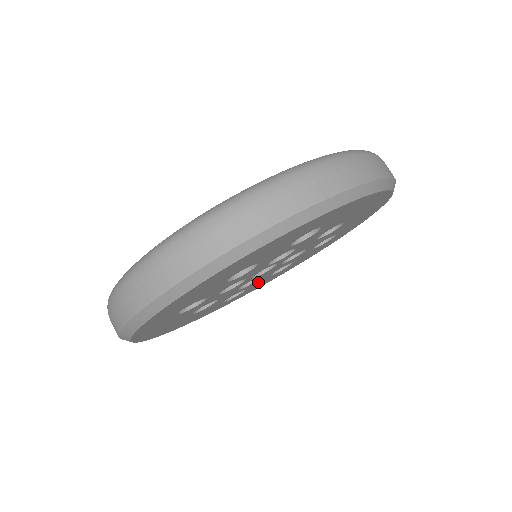
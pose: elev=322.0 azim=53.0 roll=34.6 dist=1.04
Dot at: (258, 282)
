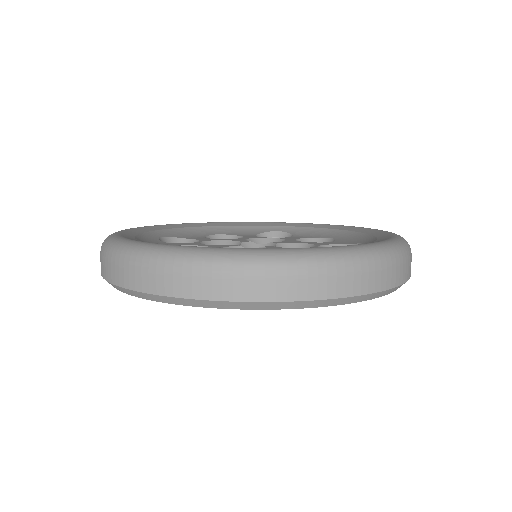
Dot at: occluded
